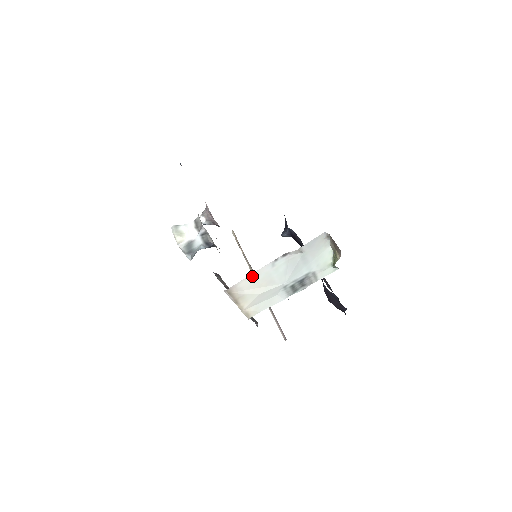
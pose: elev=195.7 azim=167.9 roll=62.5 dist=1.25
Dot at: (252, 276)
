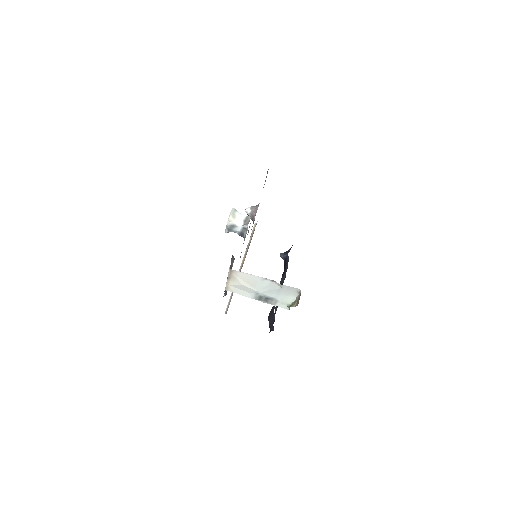
Dot at: (248, 275)
